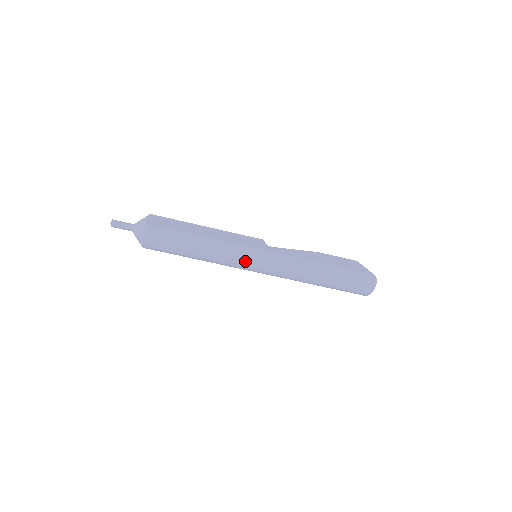
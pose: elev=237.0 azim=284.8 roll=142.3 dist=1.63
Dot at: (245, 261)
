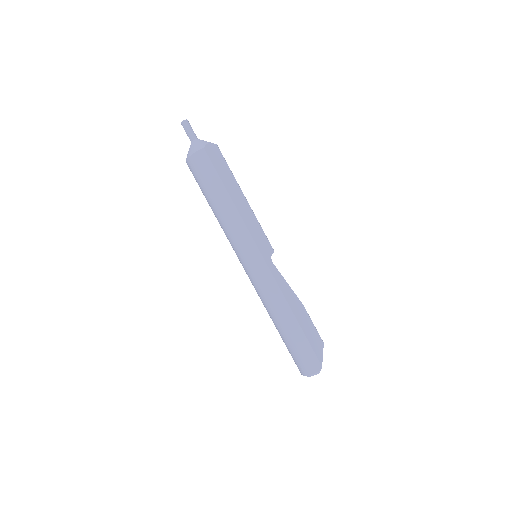
Dot at: (242, 250)
